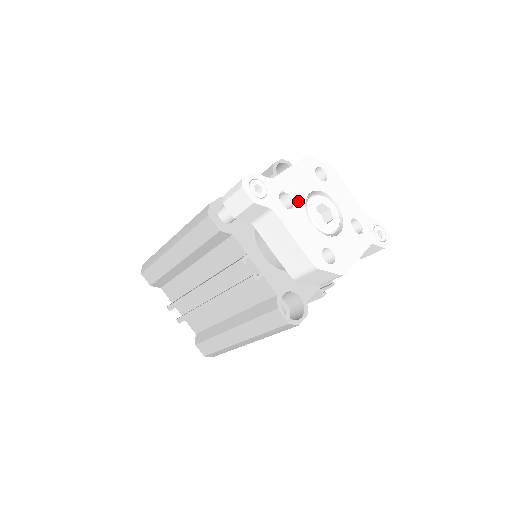
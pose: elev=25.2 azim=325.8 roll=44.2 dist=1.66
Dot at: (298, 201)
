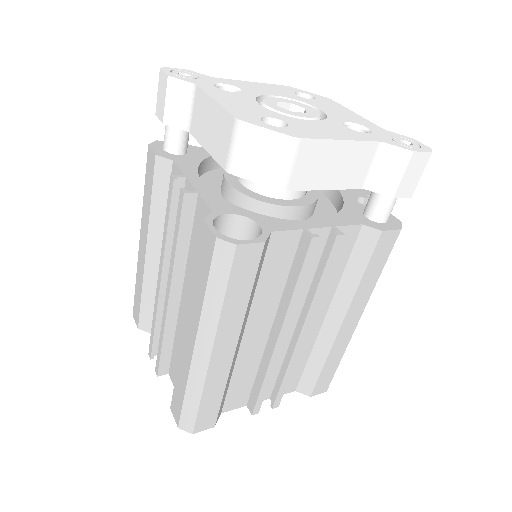
Dot at: (247, 92)
